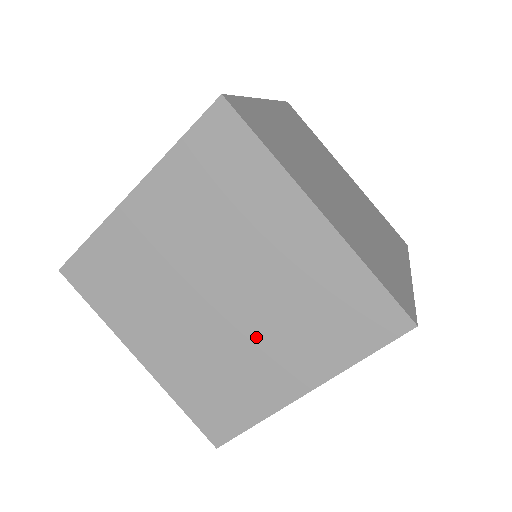
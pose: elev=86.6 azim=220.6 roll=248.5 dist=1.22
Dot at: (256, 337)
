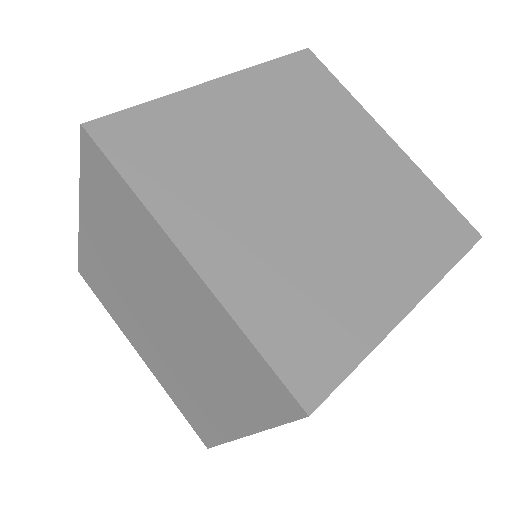
Dot at: (352, 237)
